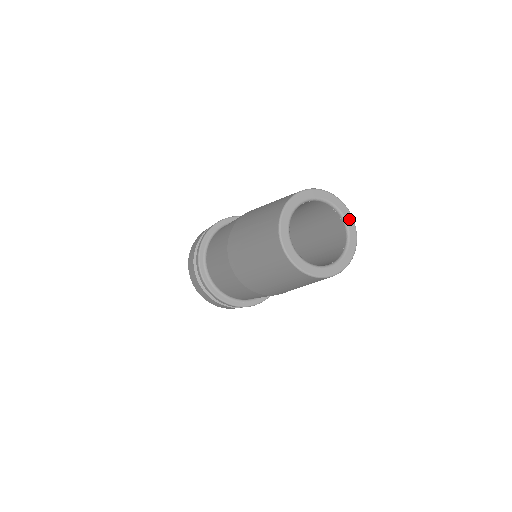
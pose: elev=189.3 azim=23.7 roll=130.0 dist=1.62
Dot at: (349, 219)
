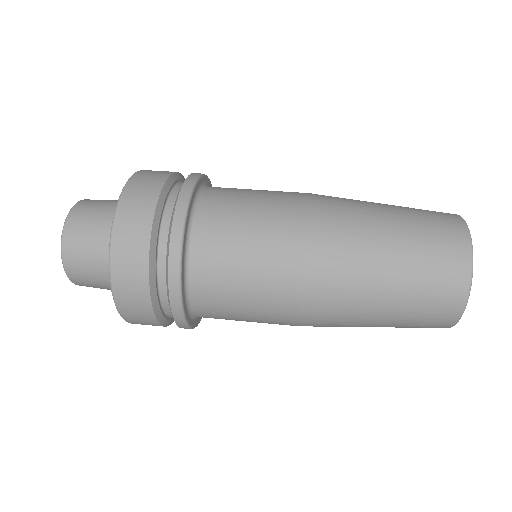
Dot at: occluded
